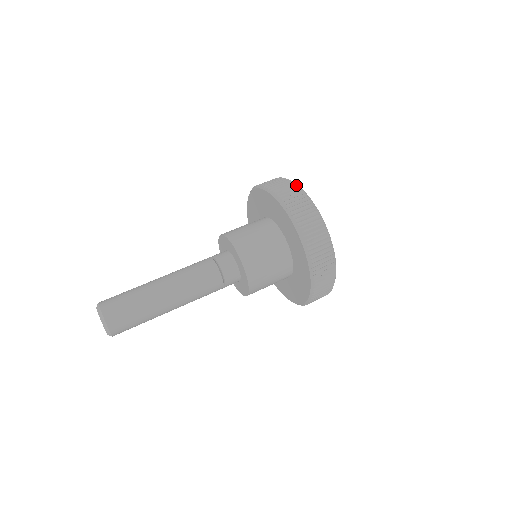
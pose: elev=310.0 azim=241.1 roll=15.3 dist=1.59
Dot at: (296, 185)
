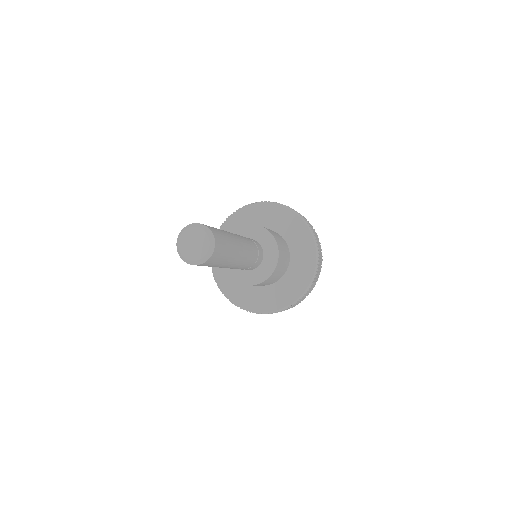
Dot at: occluded
